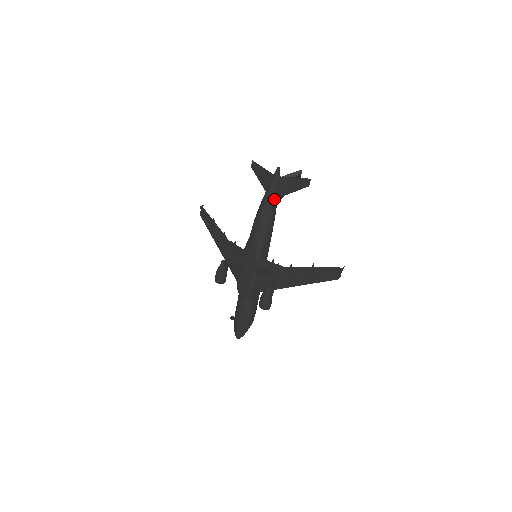
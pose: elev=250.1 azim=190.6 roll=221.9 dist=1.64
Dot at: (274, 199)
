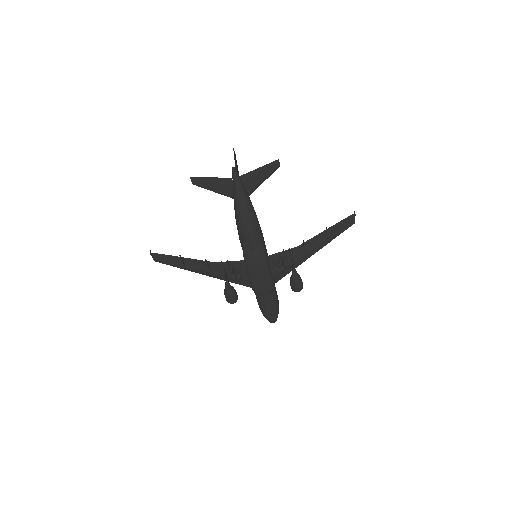
Dot at: (249, 200)
